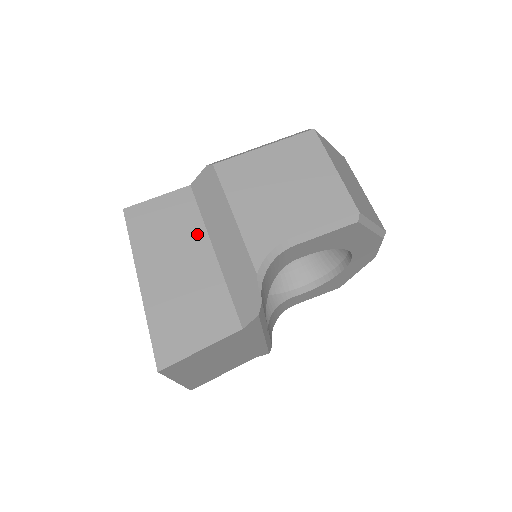
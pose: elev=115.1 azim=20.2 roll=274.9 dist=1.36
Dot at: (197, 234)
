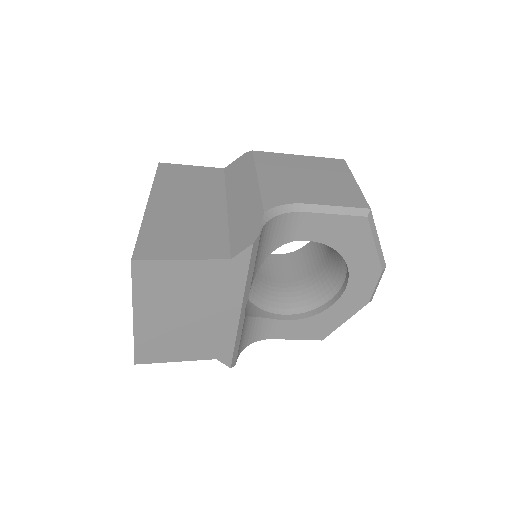
Dot at: (216, 194)
